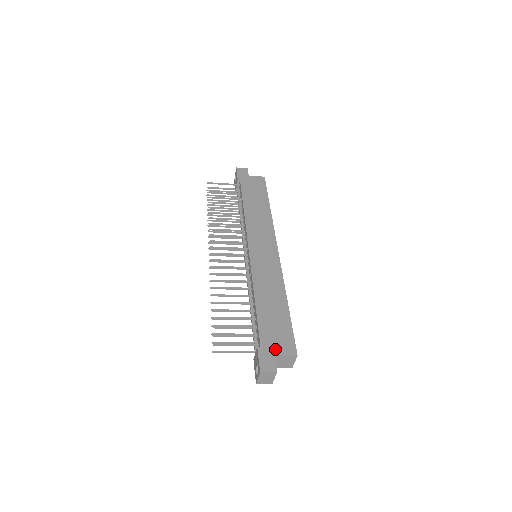
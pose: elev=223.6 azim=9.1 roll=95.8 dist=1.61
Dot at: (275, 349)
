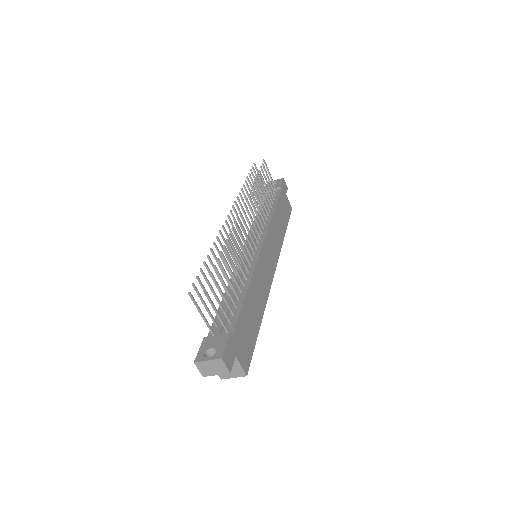
Dot at: (239, 351)
